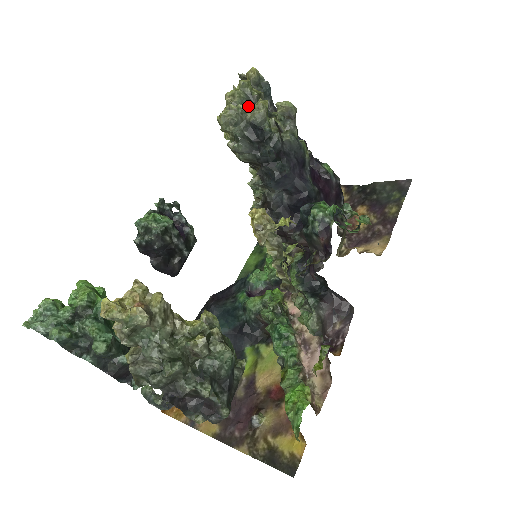
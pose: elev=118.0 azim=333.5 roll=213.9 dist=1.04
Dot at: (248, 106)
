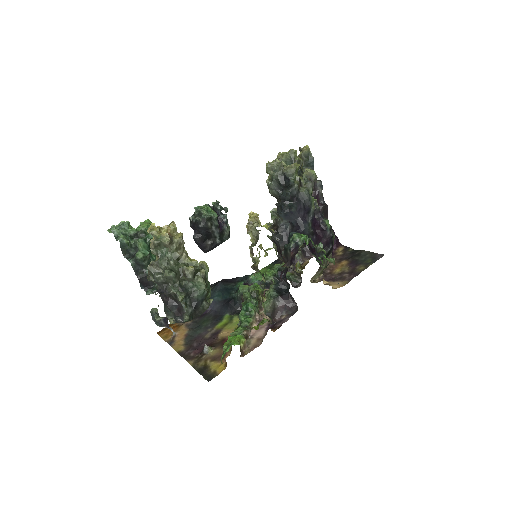
Dot at: (289, 164)
